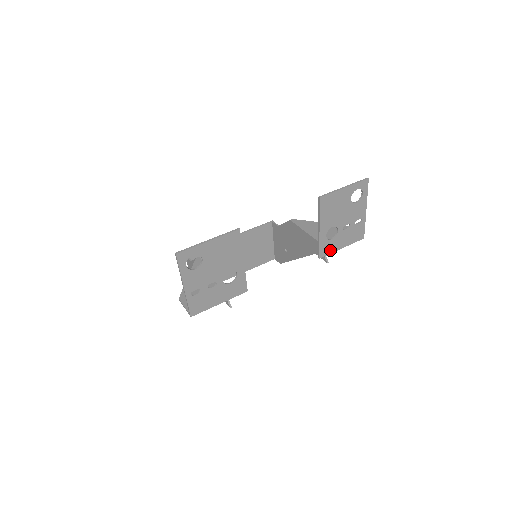
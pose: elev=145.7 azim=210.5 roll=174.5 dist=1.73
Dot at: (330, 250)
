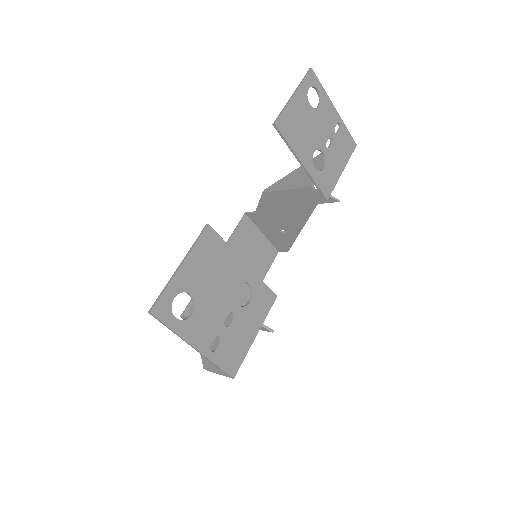
Dot at: (331, 182)
